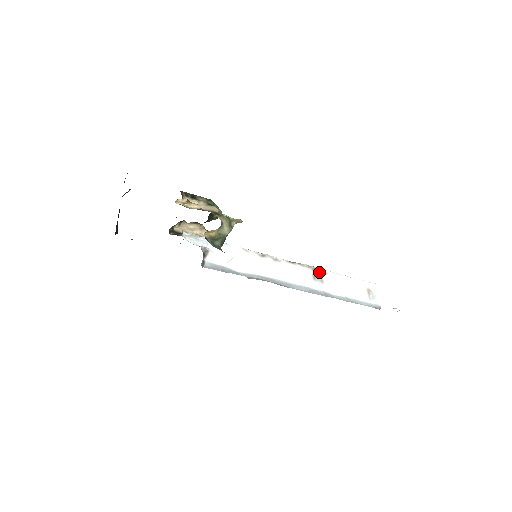
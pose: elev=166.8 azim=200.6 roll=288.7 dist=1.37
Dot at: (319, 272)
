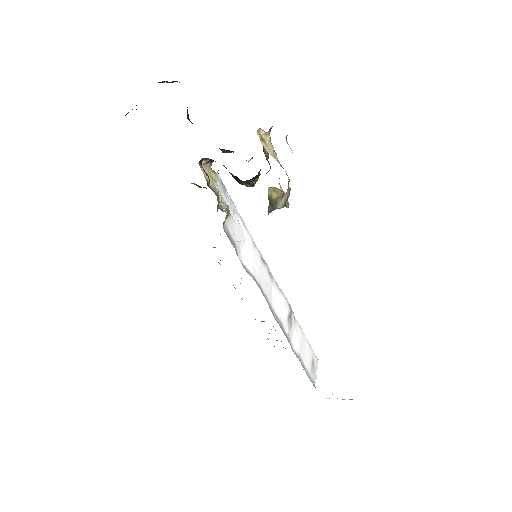
Dot at: (292, 314)
